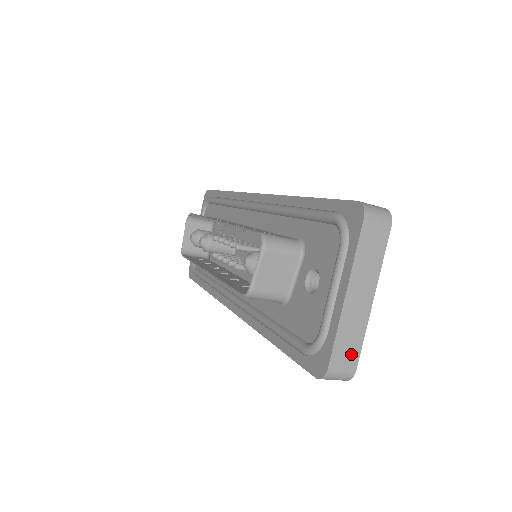
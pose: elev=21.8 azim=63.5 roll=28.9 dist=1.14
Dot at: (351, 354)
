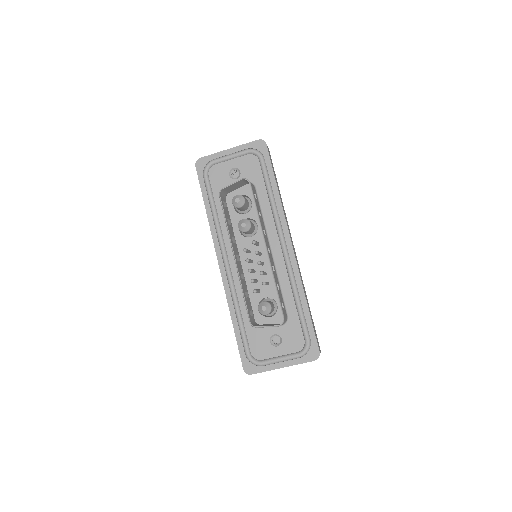
Dot at: occluded
